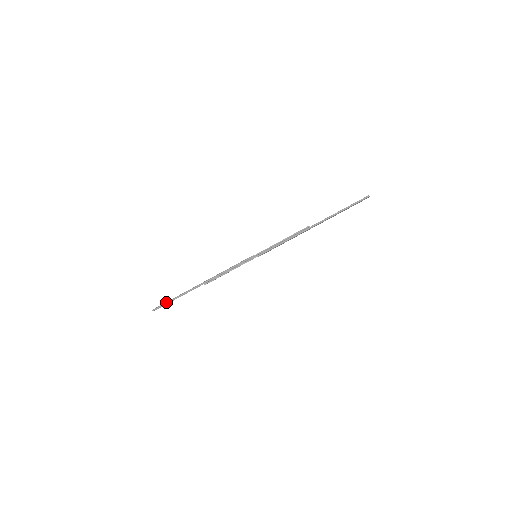
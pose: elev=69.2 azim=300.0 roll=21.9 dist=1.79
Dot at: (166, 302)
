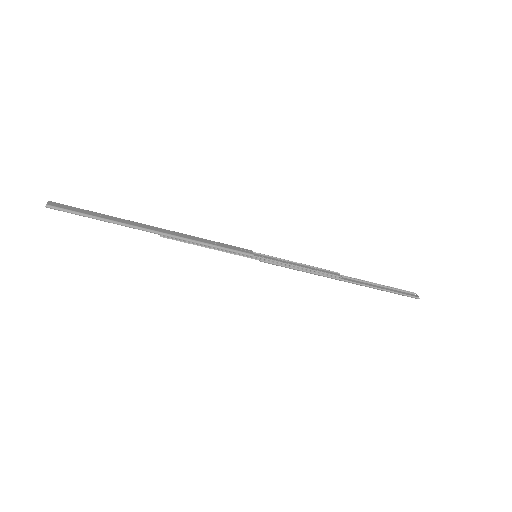
Dot at: (81, 213)
